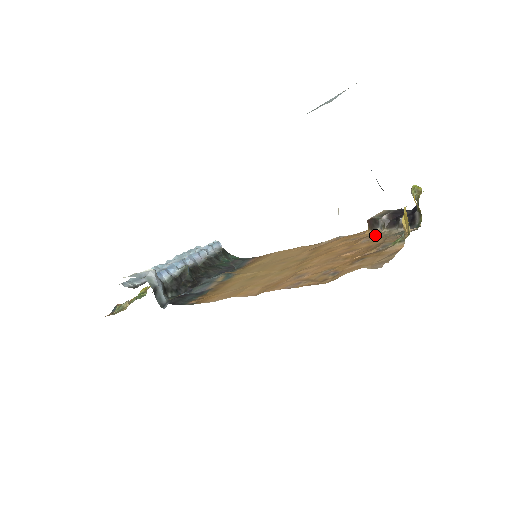
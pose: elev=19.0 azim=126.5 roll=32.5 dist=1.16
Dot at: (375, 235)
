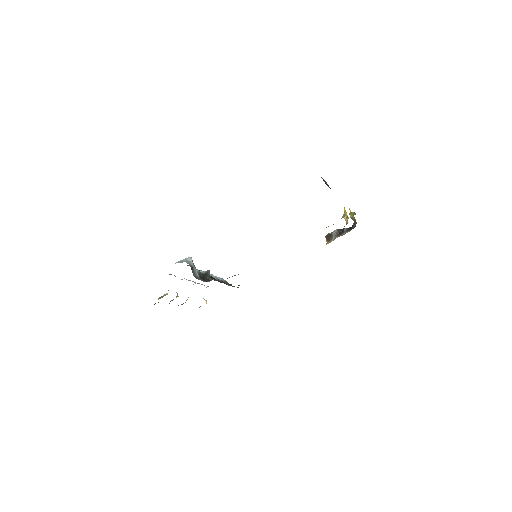
Dot at: occluded
